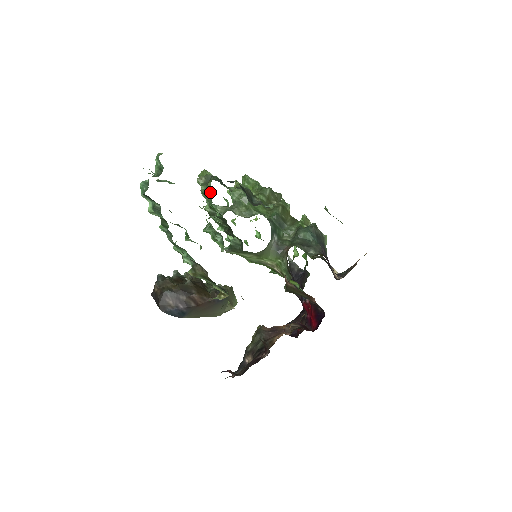
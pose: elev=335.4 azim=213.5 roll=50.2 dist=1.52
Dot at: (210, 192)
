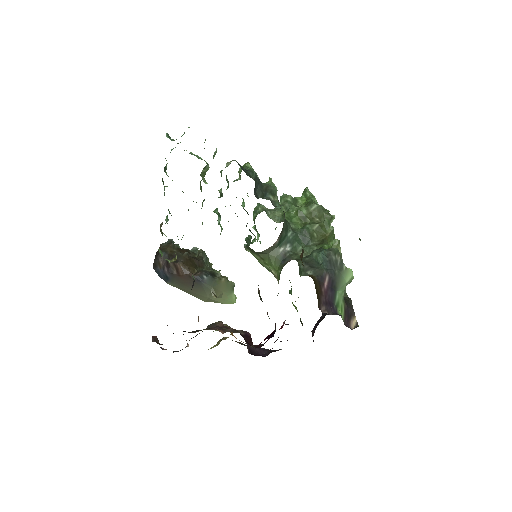
Dot at: occluded
